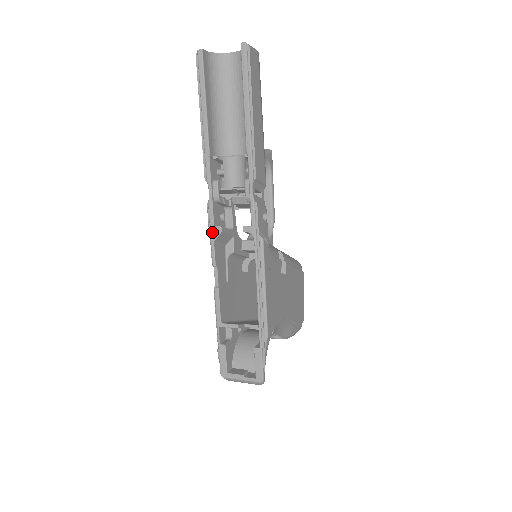
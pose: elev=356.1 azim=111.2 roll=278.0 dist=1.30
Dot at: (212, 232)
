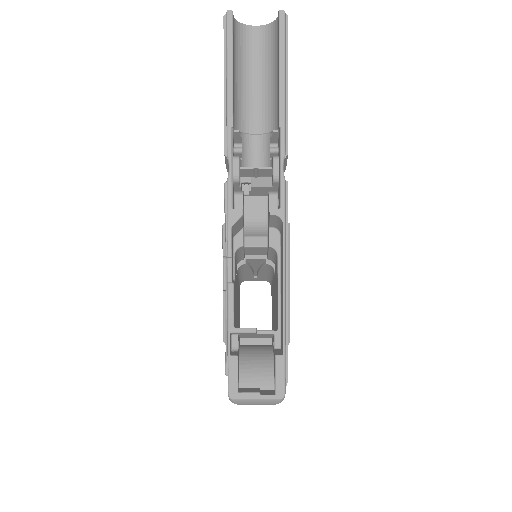
Dot at: (230, 215)
